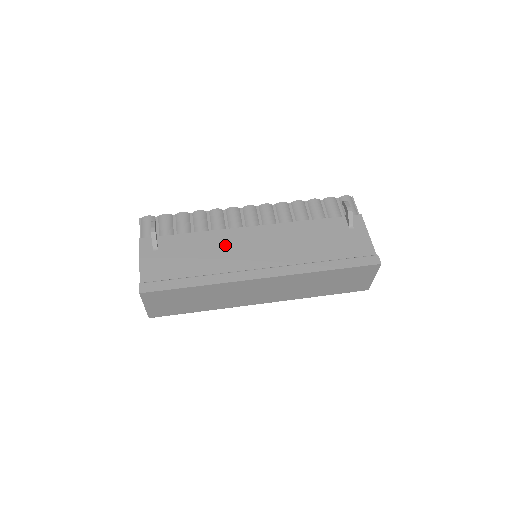
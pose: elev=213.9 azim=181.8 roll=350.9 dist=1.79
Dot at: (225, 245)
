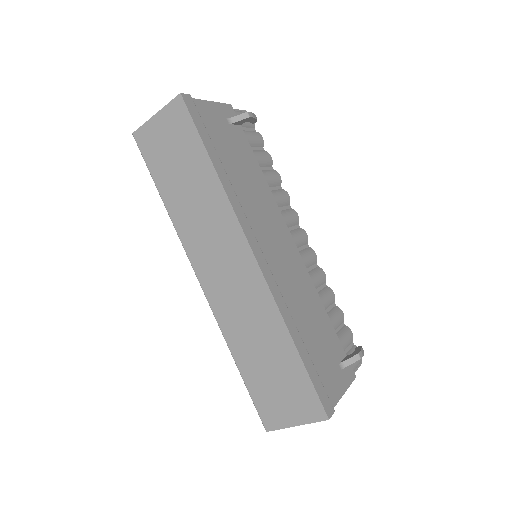
Dot at: (264, 204)
